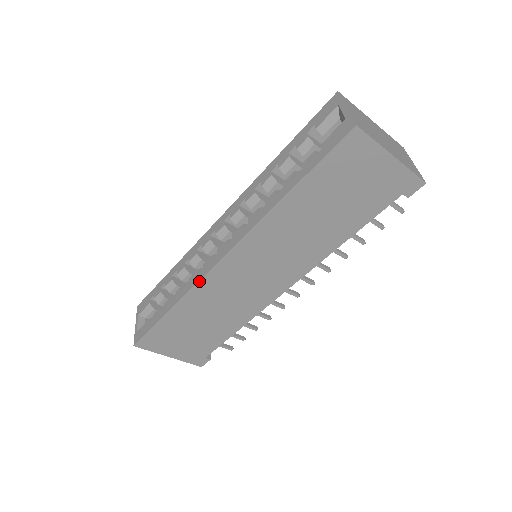
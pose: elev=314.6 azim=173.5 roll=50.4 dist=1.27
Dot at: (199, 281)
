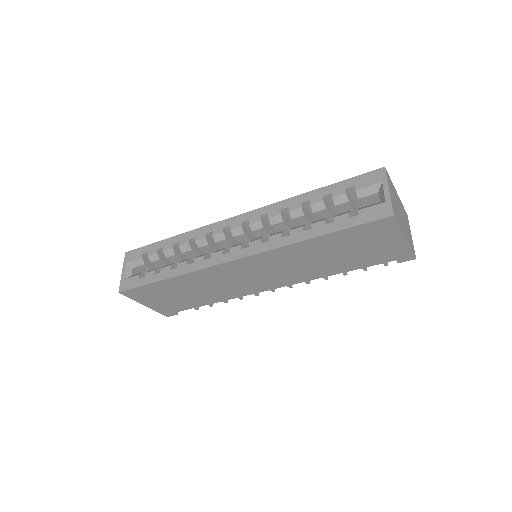
Dot at: (205, 268)
